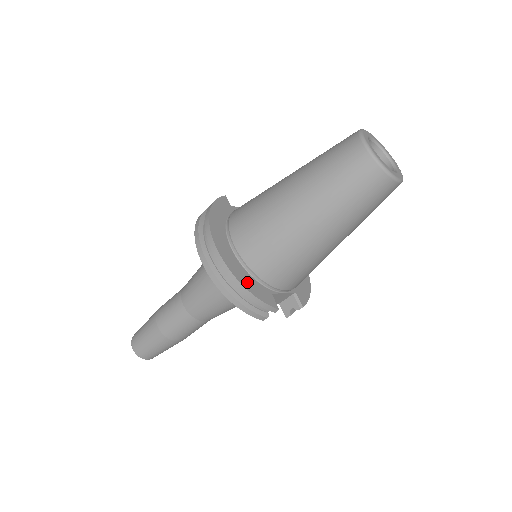
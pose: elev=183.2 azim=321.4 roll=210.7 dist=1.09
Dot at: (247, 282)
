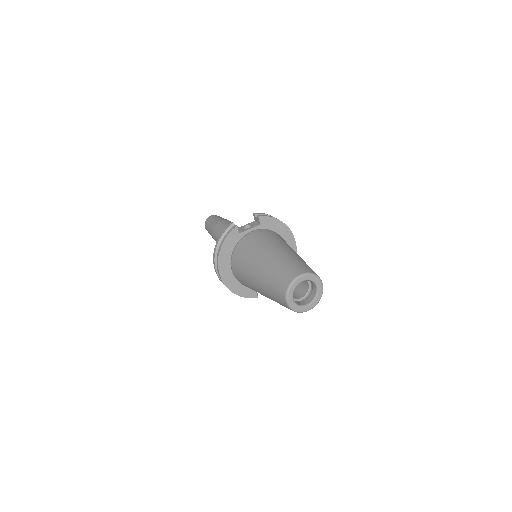
Dot at: (238, 290)
